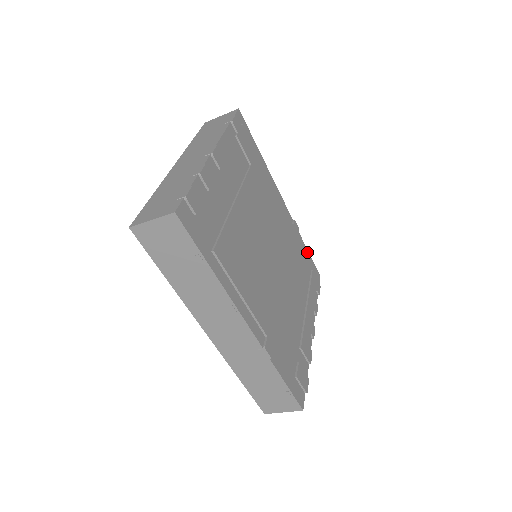
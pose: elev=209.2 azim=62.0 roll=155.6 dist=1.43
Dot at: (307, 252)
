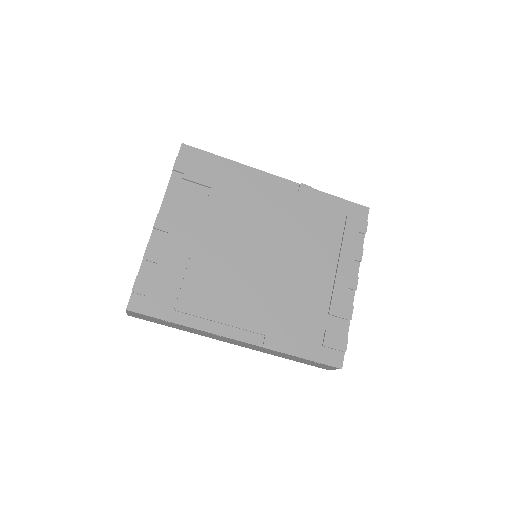
Dot at: (336, 199)
